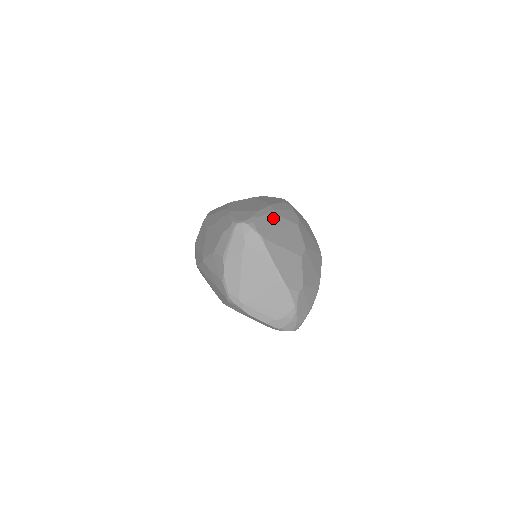
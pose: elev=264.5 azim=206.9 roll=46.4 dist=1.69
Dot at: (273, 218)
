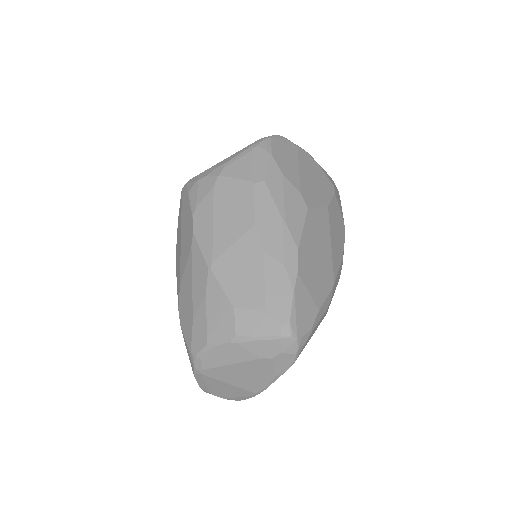
Dot at: occluded
